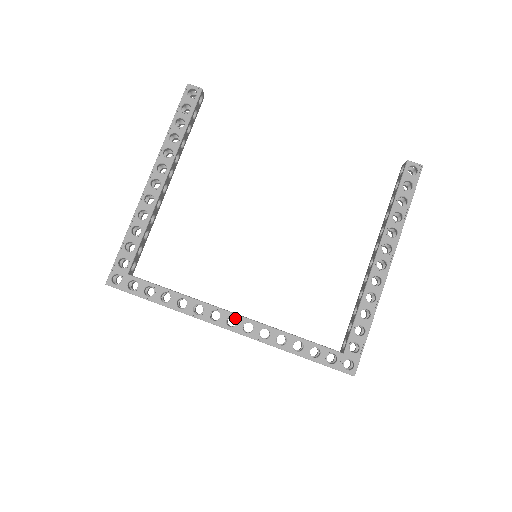
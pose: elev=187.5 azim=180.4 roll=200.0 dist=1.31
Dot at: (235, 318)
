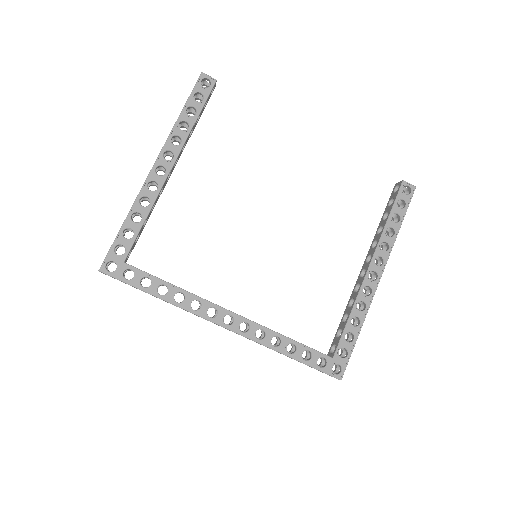
Dot at: (232, 316)
